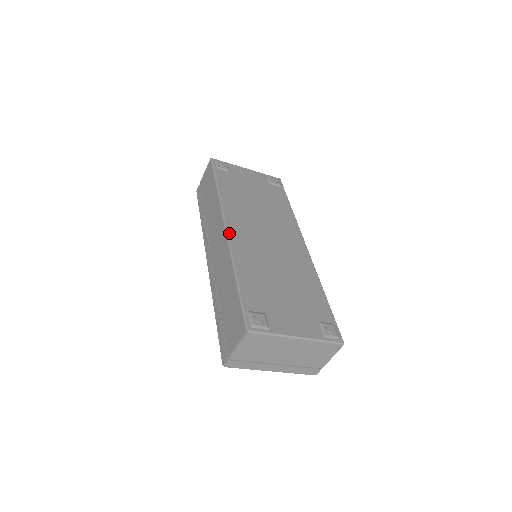
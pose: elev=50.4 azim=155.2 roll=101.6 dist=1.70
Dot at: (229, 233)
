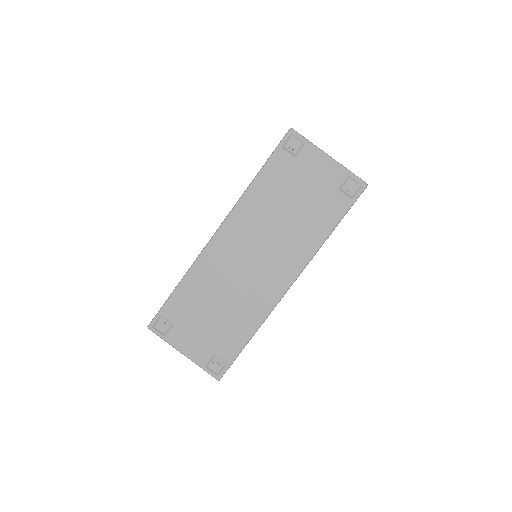
Dot at: (213, 240)
